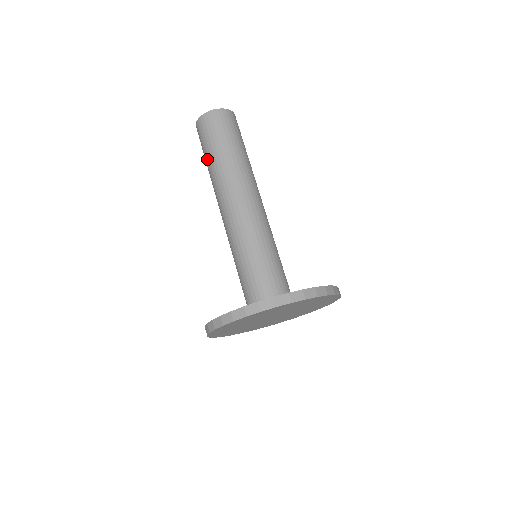
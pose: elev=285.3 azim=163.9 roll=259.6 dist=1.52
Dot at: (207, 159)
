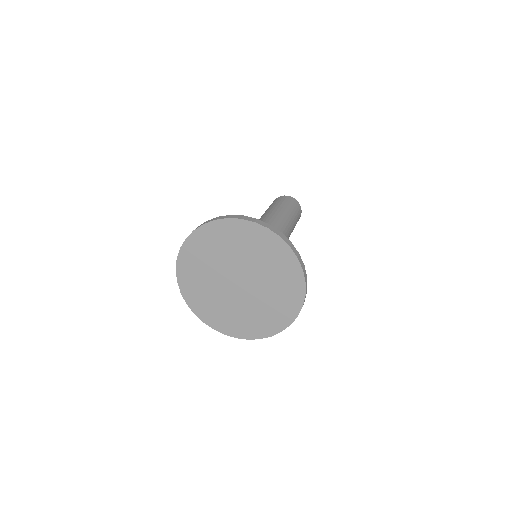
Dot at: (266, 210)
